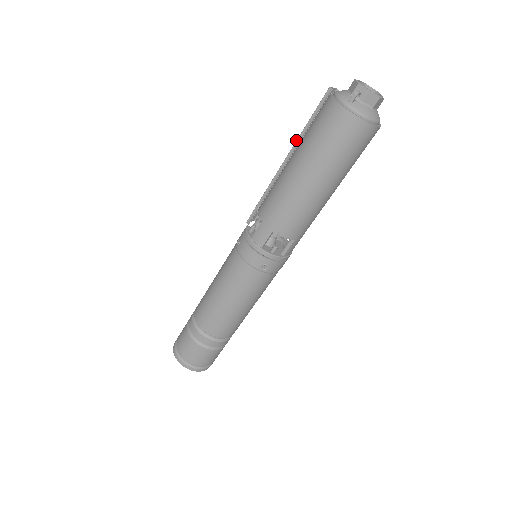
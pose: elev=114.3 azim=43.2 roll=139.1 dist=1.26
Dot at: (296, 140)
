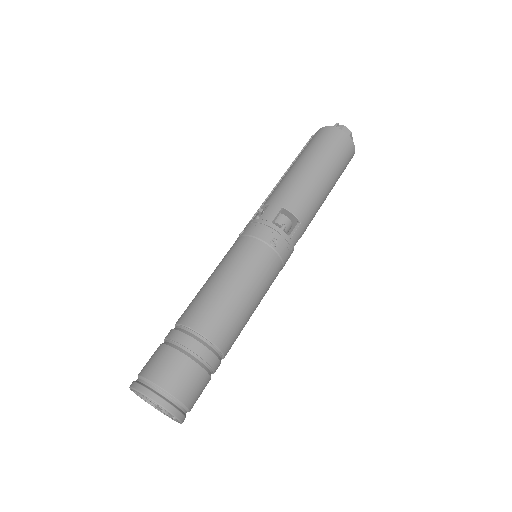
Dot at: (291, 164)
